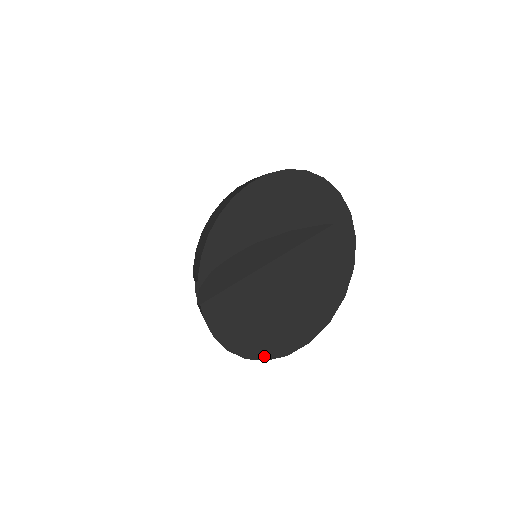
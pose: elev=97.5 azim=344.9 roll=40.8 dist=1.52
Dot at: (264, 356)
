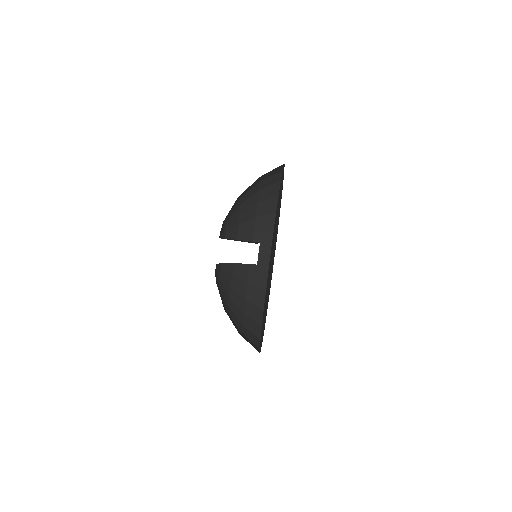
Dot at: occluded
